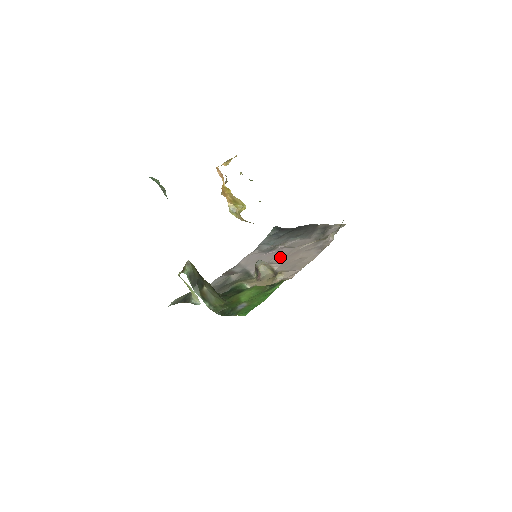
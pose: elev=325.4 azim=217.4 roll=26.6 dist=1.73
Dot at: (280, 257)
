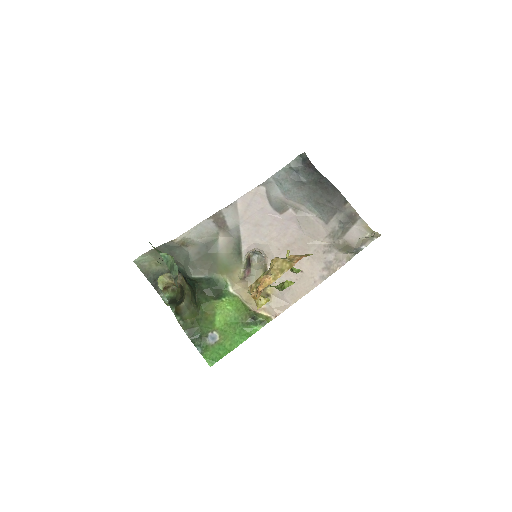
Dot at: (282, 243)
